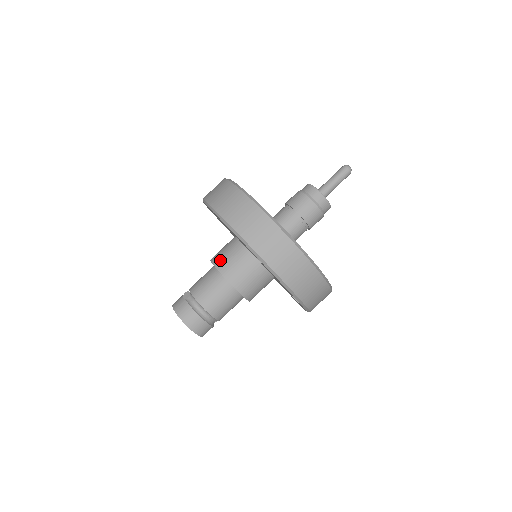
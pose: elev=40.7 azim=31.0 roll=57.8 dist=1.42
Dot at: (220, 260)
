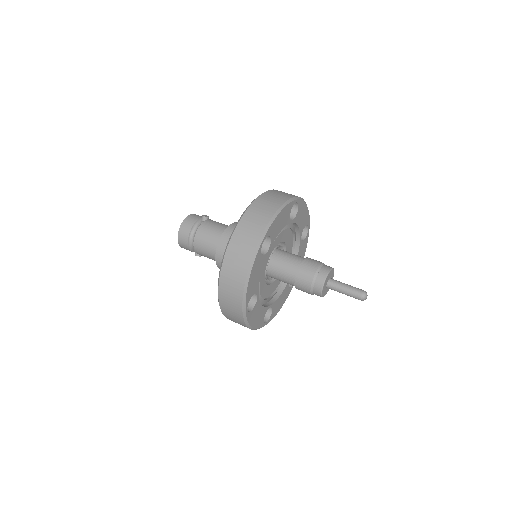
Dot at: occluded
